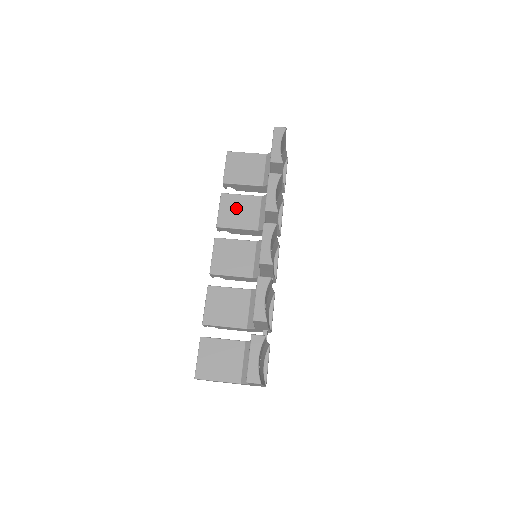
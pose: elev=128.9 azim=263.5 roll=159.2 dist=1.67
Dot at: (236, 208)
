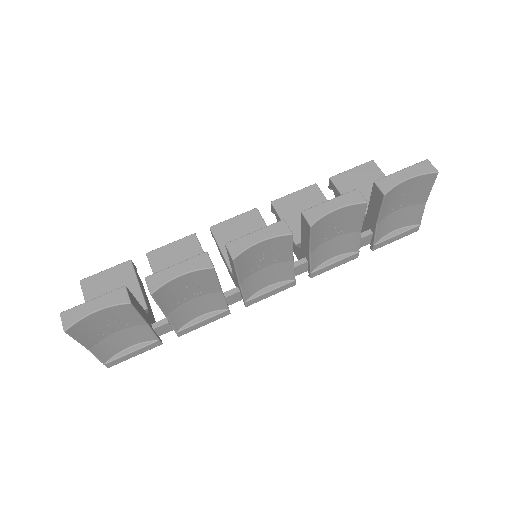
Dot at: (308, 207)
